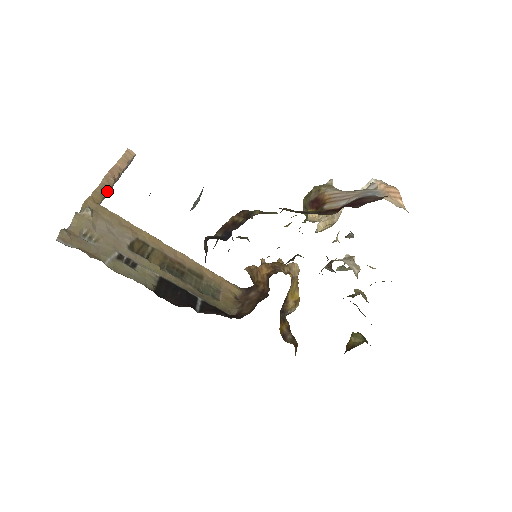
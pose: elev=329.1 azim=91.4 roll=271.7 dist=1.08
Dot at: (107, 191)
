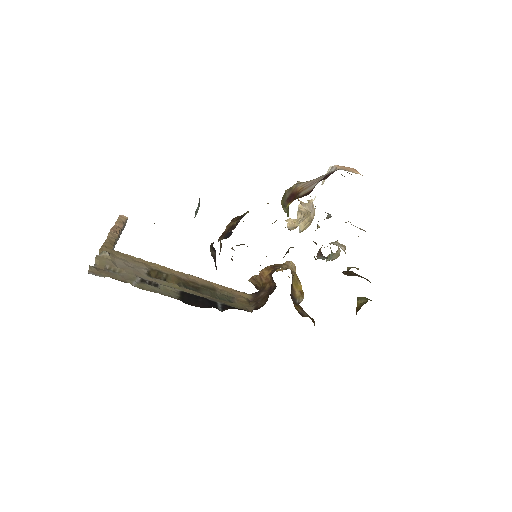
Dot at: (115, 242)
